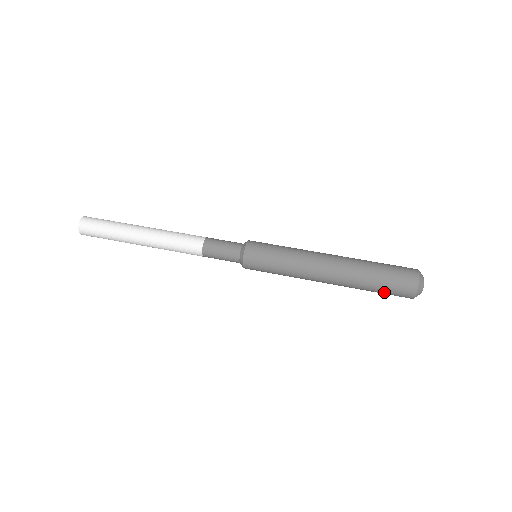
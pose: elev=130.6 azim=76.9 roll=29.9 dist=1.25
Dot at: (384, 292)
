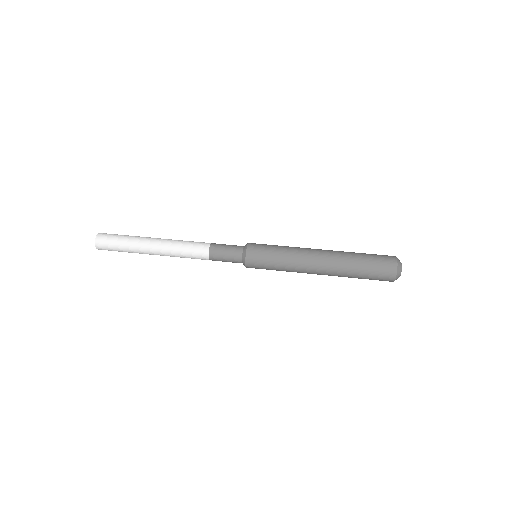
Dot at: (370, 272)
